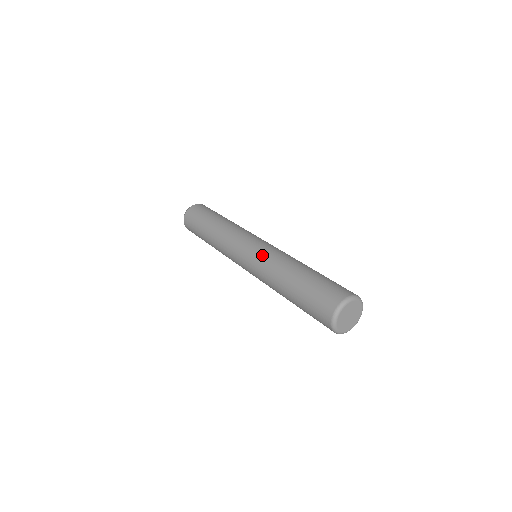
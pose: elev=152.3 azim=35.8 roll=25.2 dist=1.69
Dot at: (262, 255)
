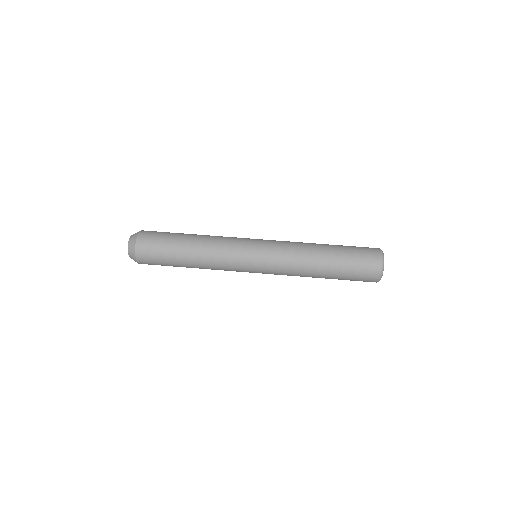
Dot at: (280, 246)
